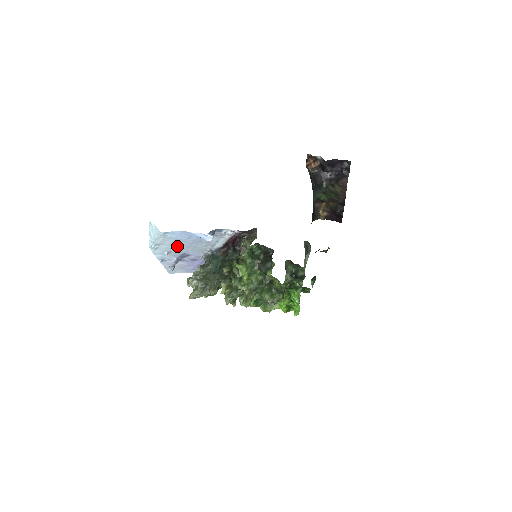
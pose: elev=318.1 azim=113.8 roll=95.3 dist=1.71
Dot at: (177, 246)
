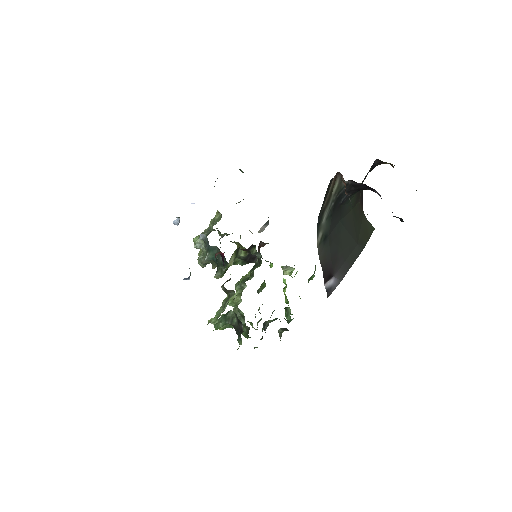
Dot at: occluded
